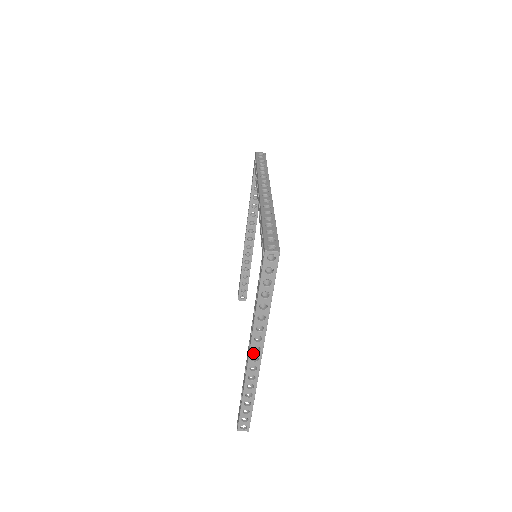
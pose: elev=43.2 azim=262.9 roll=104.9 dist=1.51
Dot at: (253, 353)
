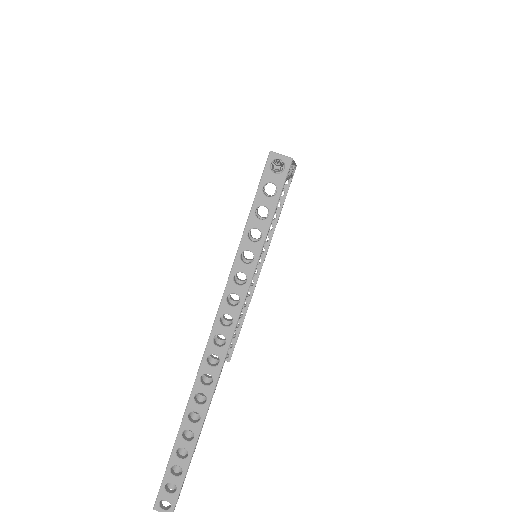
Dot at: (213, 347)
